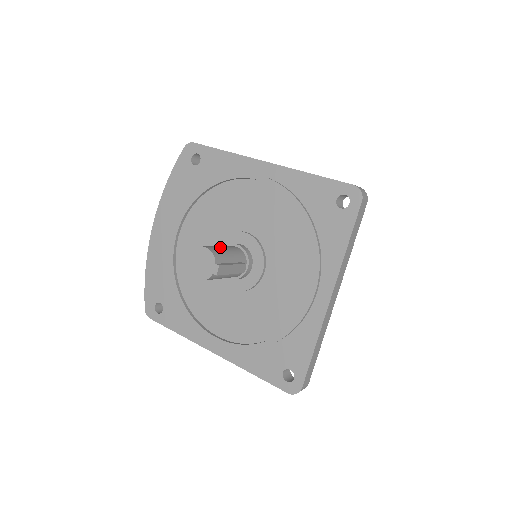
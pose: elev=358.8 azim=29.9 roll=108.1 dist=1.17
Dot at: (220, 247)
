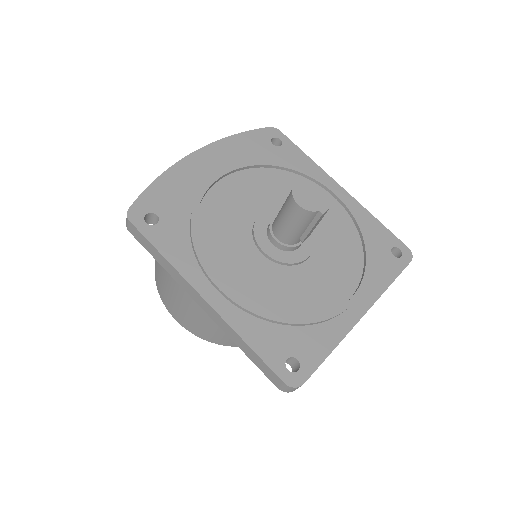
Dot at: occluded
